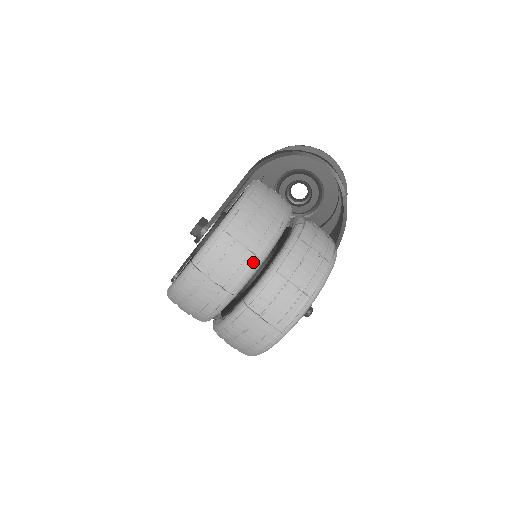
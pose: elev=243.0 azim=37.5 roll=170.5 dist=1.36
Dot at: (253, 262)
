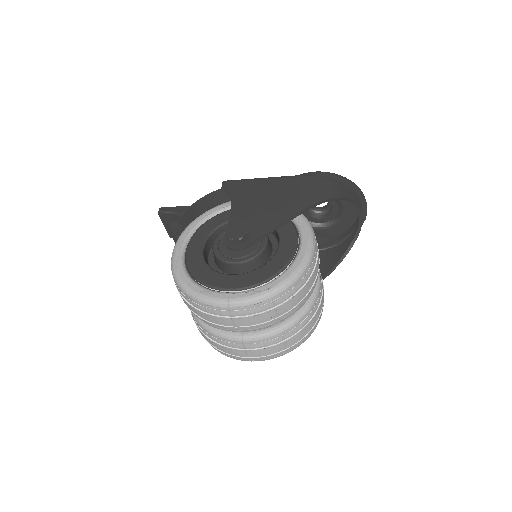
Dot at: (273, 324)
